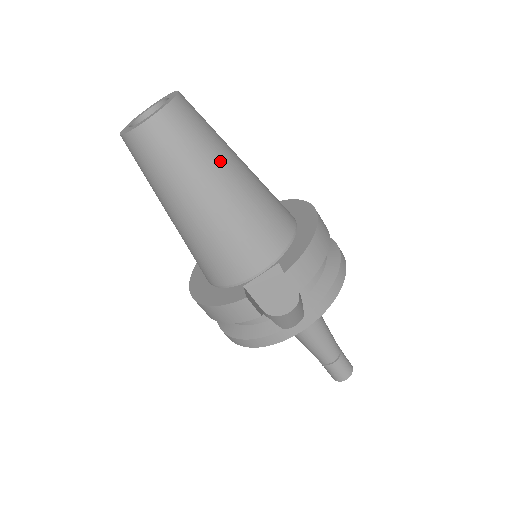
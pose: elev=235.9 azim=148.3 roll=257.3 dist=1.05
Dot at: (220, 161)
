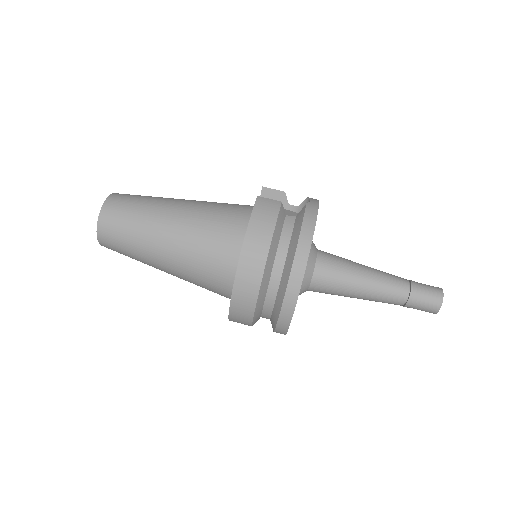
Dot at: occluded
